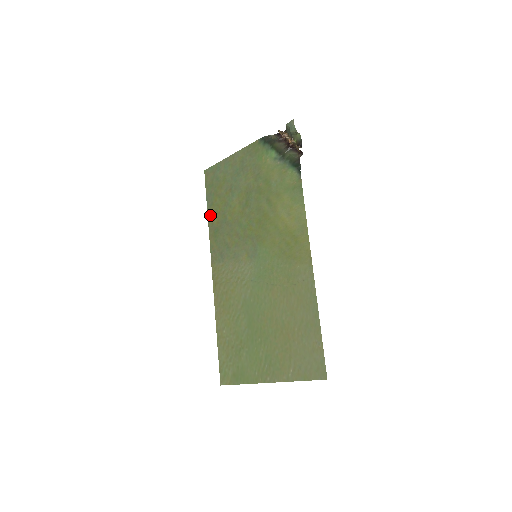
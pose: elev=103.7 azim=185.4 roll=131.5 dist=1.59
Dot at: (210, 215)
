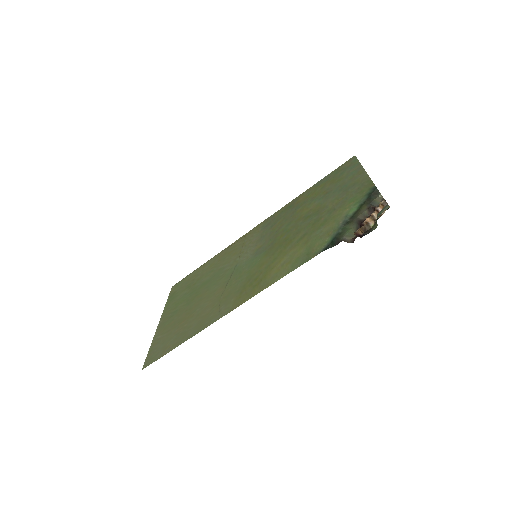
Dot at: (307, 191)
